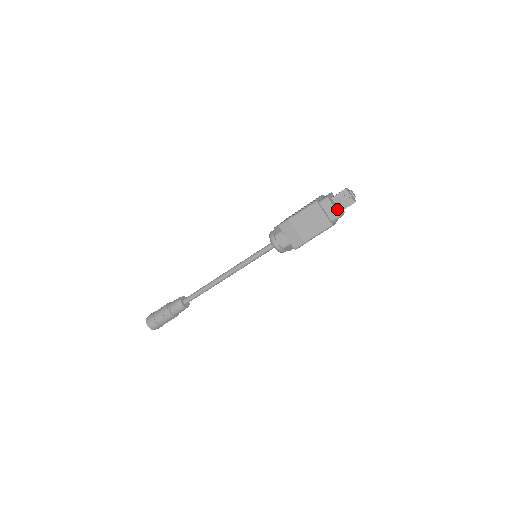
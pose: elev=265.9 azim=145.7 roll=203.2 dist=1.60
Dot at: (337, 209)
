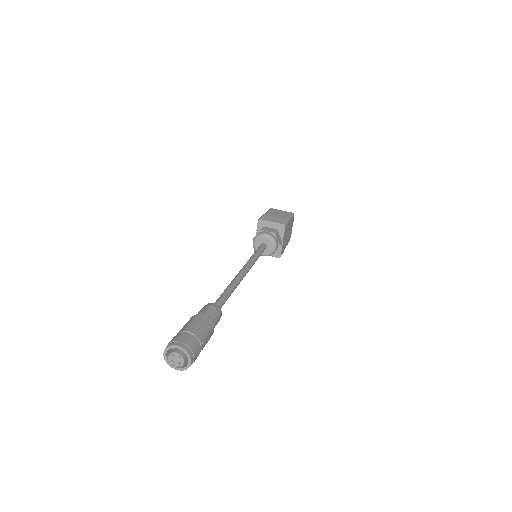
Dot at: occluded
